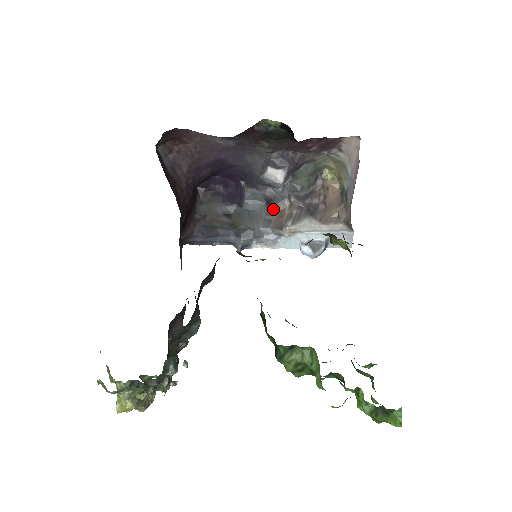
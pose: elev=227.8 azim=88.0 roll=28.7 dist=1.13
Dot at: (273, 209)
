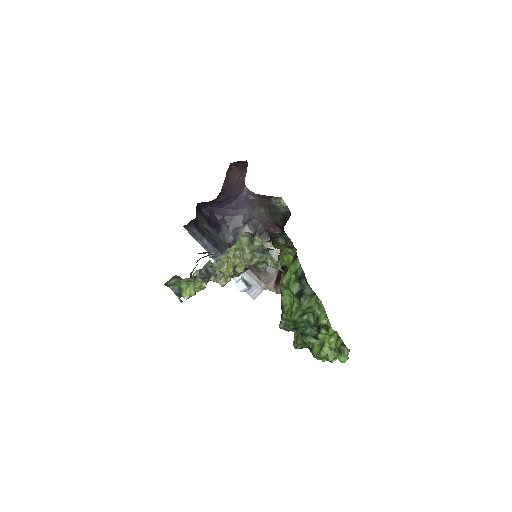
Dot at: occluded
